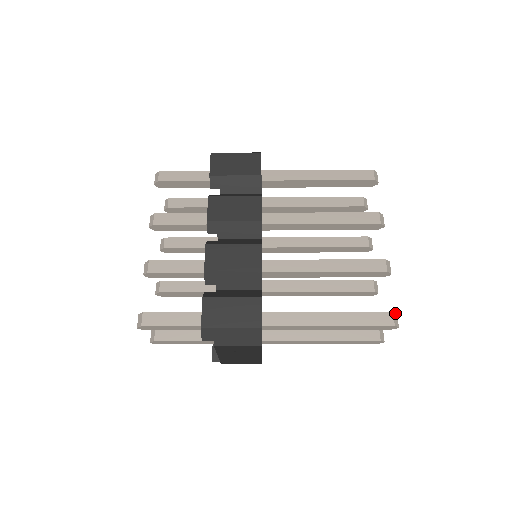
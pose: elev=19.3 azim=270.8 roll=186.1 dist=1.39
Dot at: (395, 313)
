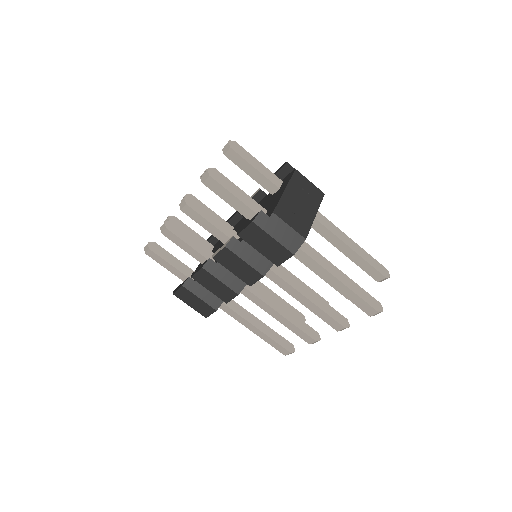
Dot at: occluded
